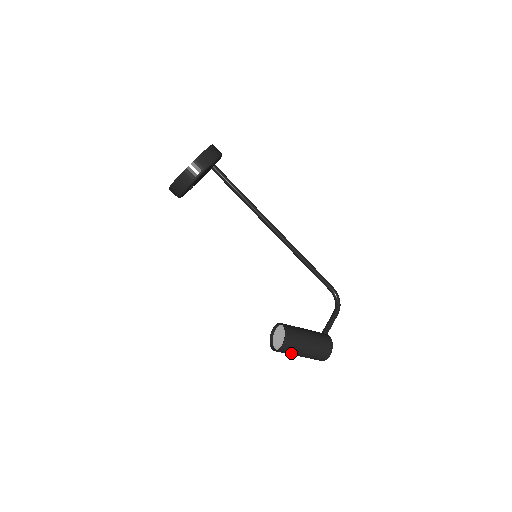
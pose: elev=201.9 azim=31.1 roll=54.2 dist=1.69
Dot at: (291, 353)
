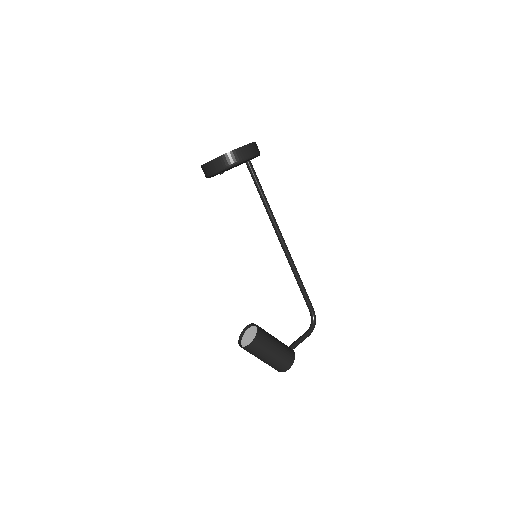
Dot at: (255, 354)
